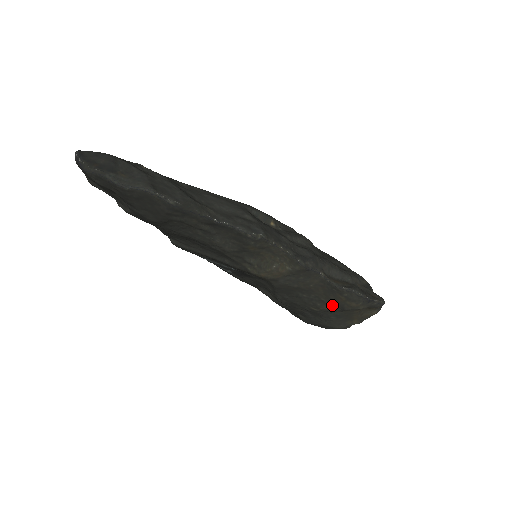
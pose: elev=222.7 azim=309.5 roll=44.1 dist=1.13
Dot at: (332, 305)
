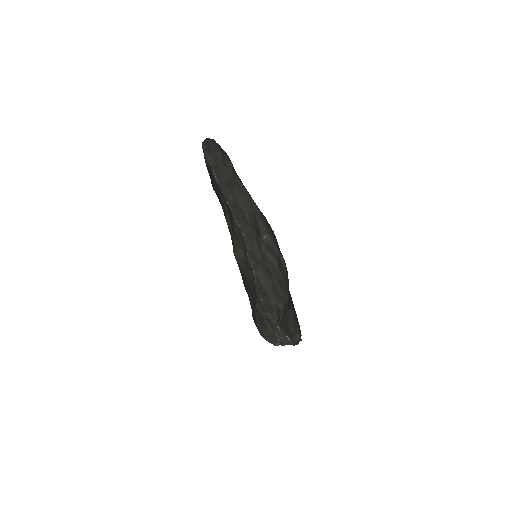
Dot at: occluded
